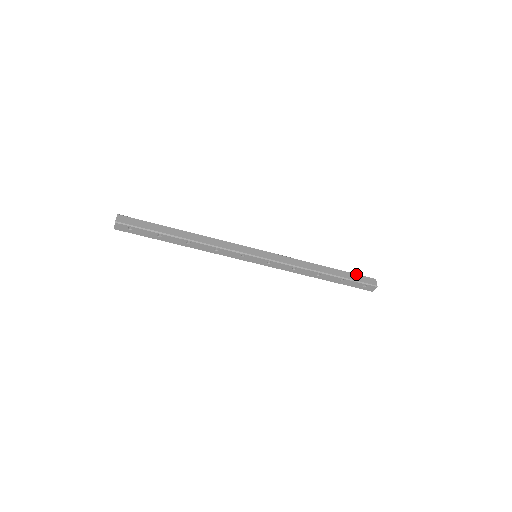
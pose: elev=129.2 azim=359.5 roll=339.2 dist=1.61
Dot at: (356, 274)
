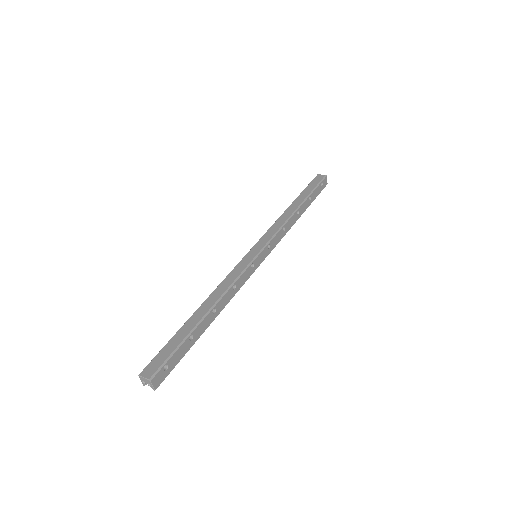
Dot at: (307, 186)
